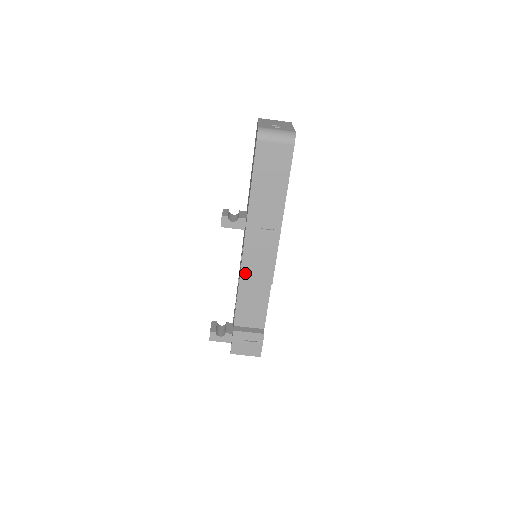
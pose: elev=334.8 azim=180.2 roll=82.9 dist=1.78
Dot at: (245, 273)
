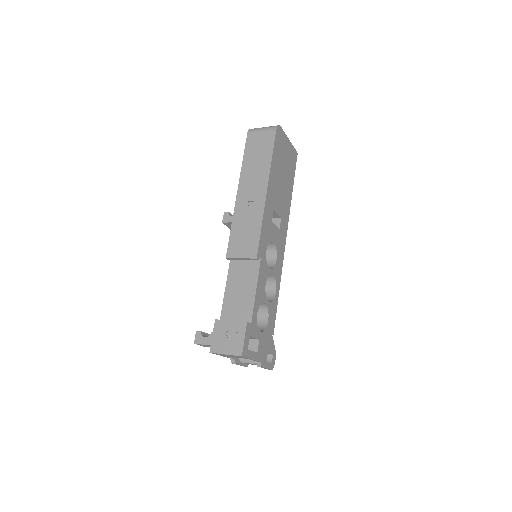
Dot at: (232, 249)
